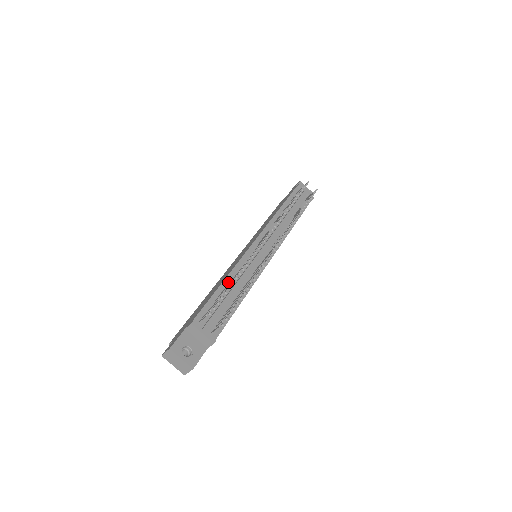
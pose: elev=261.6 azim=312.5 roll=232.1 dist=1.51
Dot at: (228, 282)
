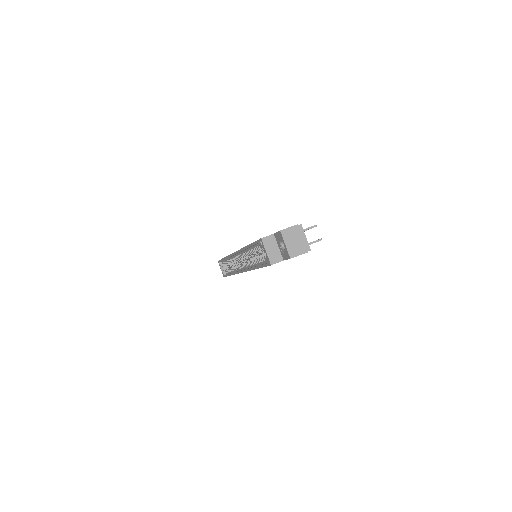
Dot at: occluded
